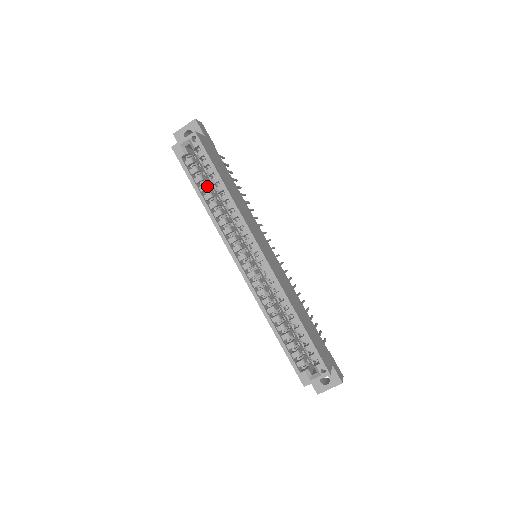
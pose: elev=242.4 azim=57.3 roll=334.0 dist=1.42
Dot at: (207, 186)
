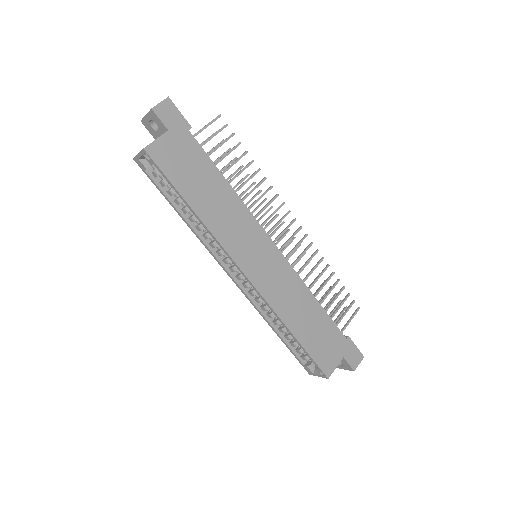
Dot at: (181, 200)
